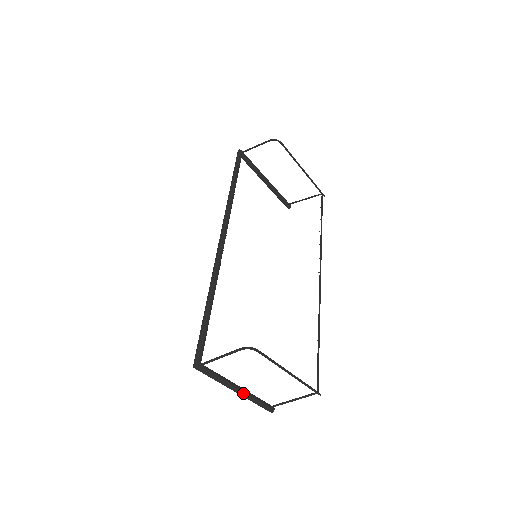
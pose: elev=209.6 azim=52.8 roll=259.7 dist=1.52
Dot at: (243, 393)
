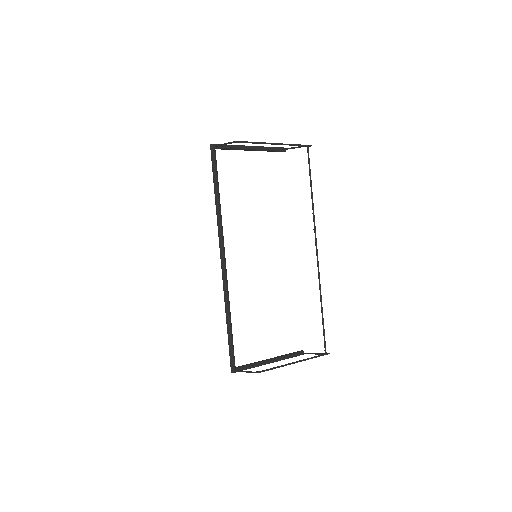
Dot at: occluded
